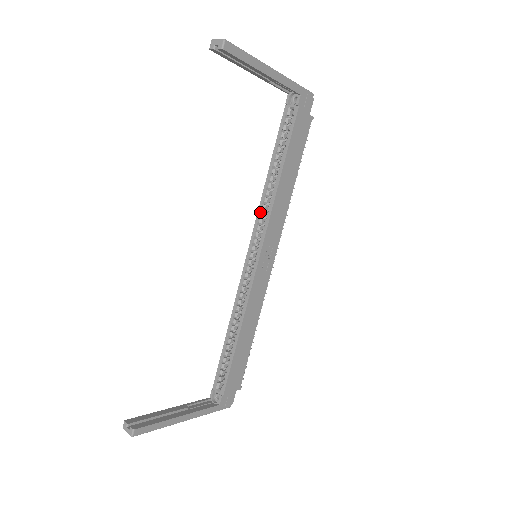
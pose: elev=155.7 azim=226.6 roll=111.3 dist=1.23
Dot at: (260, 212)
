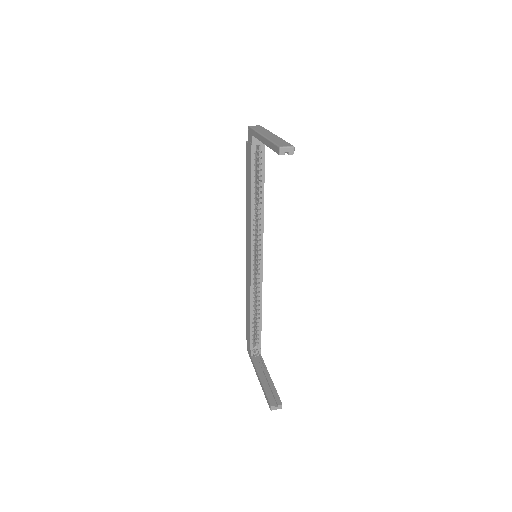
Dot at: (253, 227)
